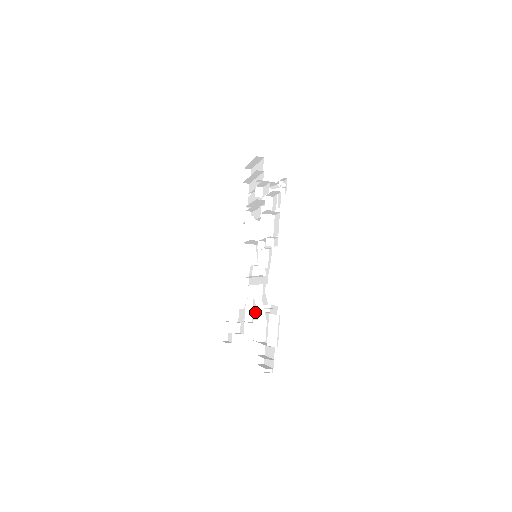
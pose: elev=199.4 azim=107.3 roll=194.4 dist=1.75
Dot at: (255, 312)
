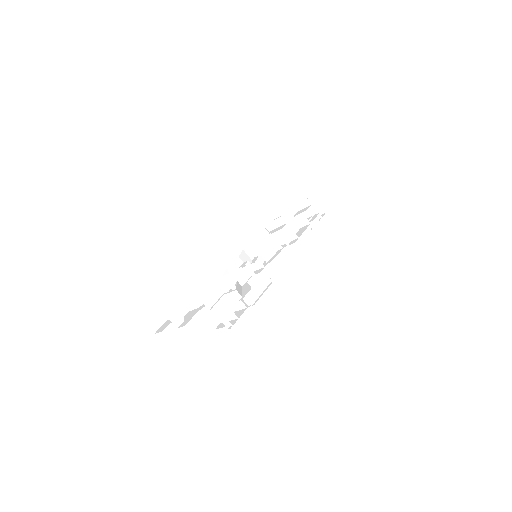
Dot at: occluded
